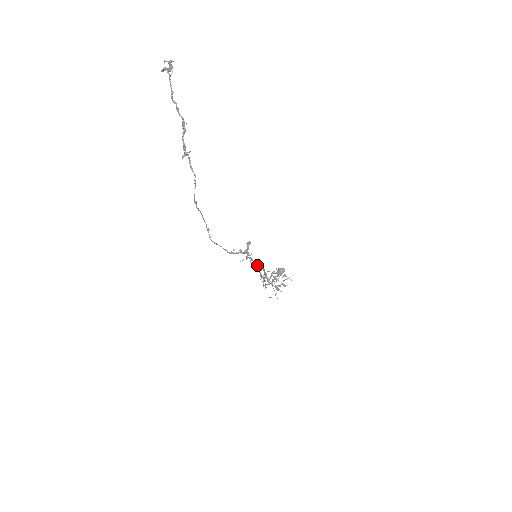
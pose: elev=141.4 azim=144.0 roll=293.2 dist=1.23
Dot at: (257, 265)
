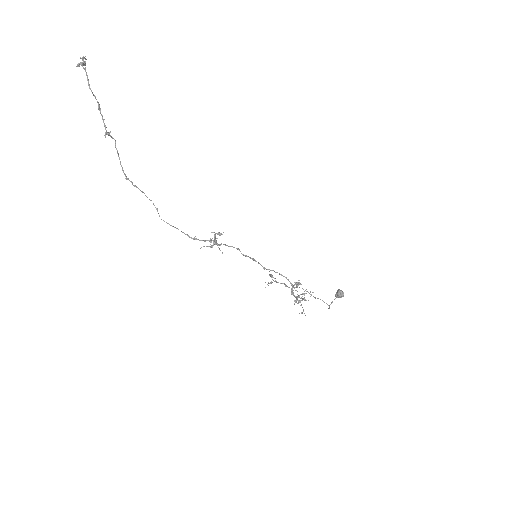
Dot at: occluded
